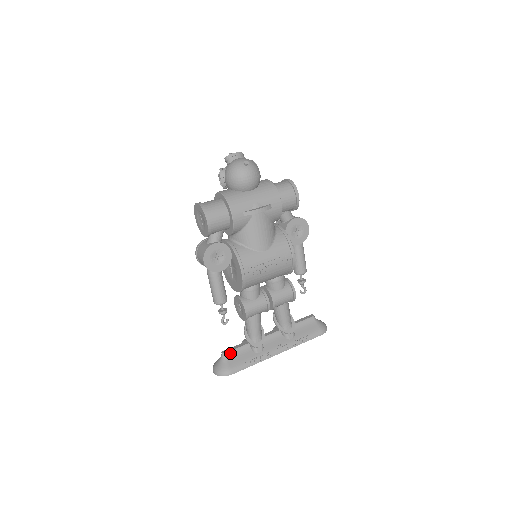
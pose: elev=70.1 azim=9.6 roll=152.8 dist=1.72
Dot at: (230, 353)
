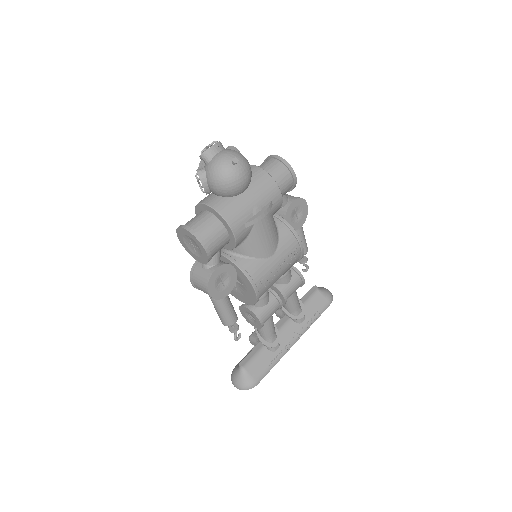
Dot at: (248, 363)
